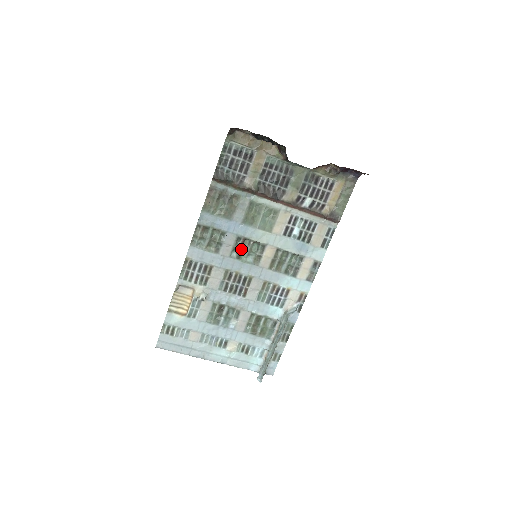
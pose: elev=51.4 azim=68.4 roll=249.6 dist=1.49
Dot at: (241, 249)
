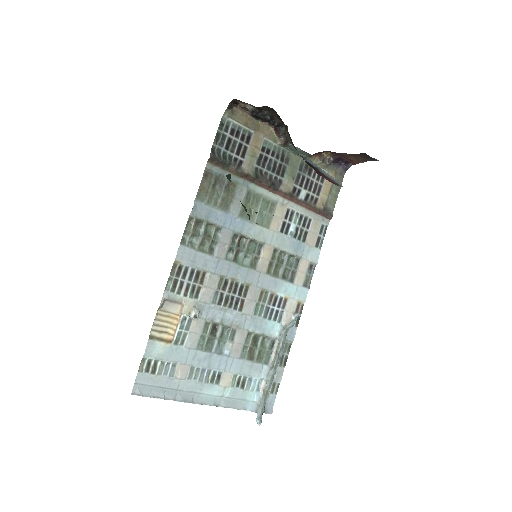
Dot at: (237, 249)
